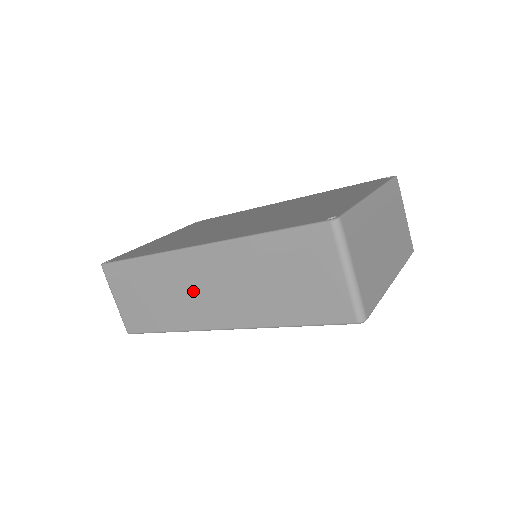
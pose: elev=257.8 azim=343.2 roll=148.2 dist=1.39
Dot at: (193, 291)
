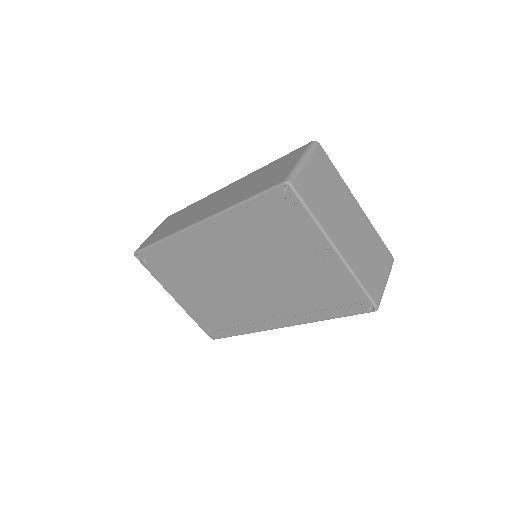
Dot at: (203, 208)
